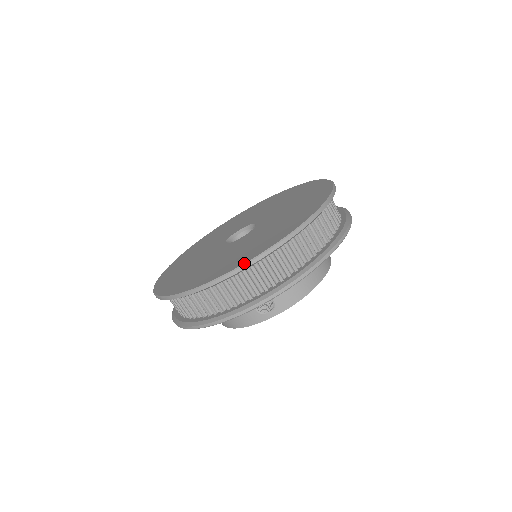
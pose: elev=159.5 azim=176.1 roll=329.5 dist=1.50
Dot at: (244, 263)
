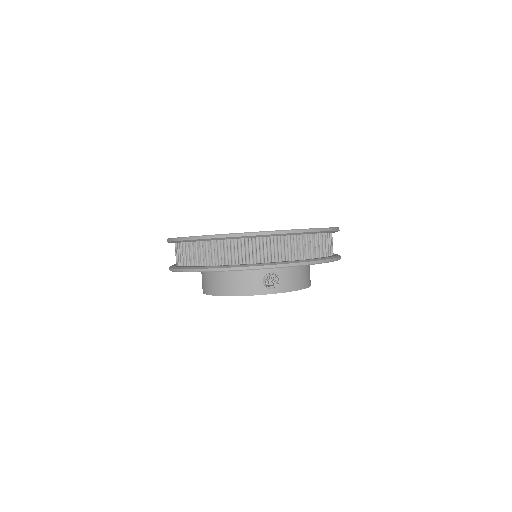
Dot at: (293, 229)
